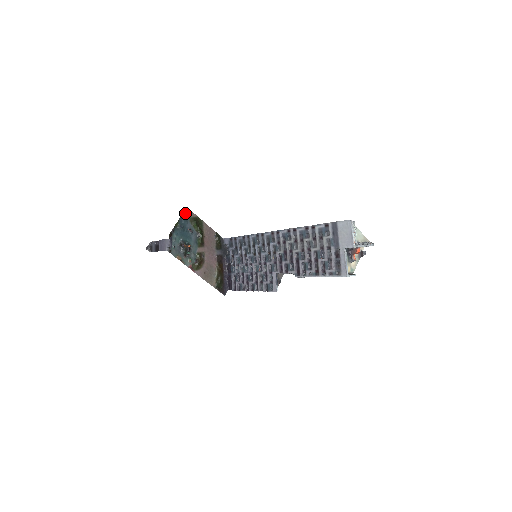
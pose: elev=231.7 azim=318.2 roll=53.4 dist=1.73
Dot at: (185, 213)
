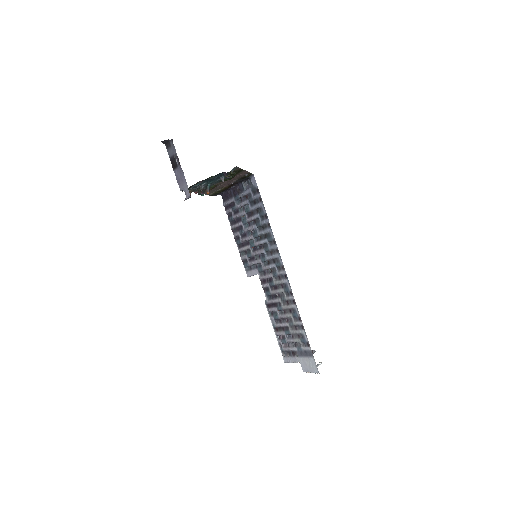
Dot at: (229, 175)
